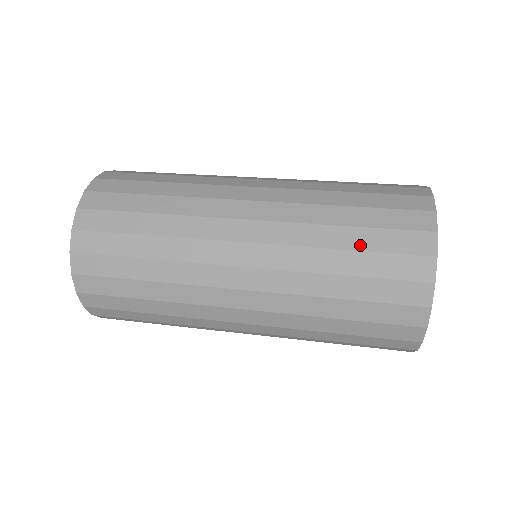
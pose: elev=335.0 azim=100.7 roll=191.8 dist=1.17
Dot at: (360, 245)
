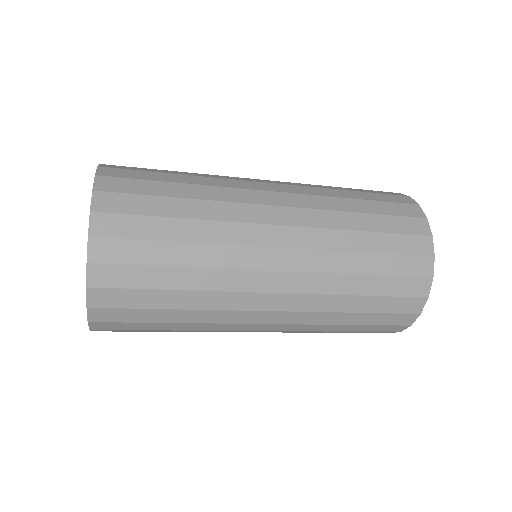
Dot at: (372, 210)
